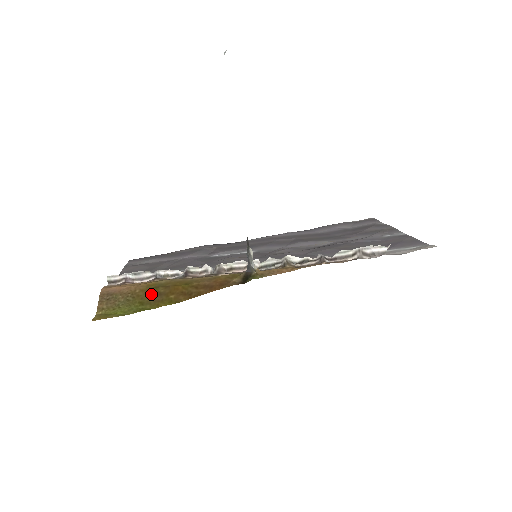
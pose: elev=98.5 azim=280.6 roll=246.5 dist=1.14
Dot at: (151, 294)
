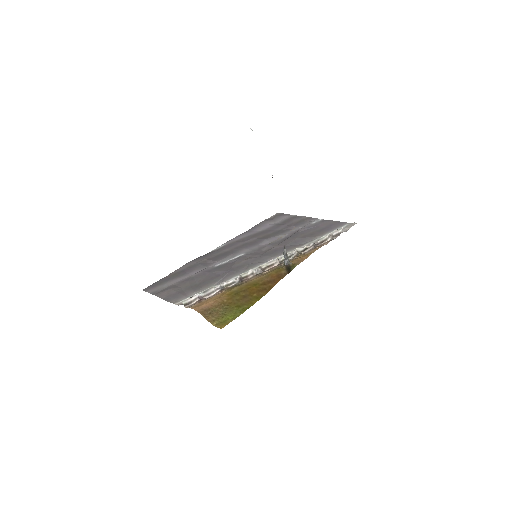
Dot at: (238, 299)
